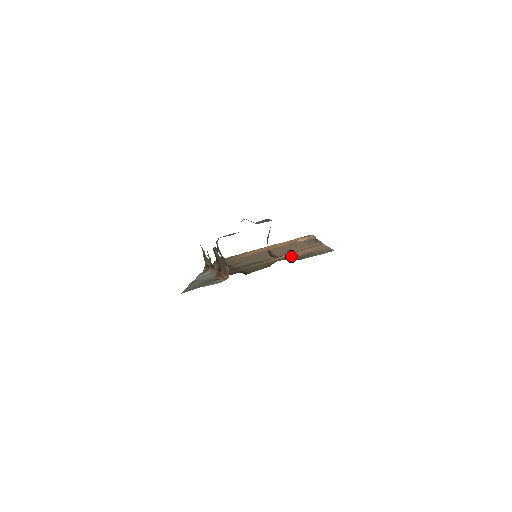
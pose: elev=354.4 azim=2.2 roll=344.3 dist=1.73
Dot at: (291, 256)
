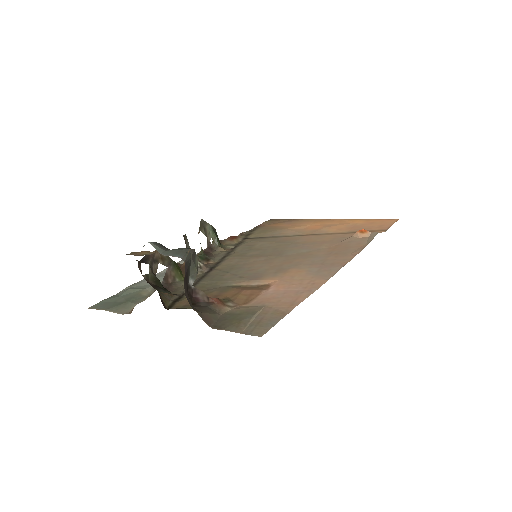
Dot at: (256, 292)
